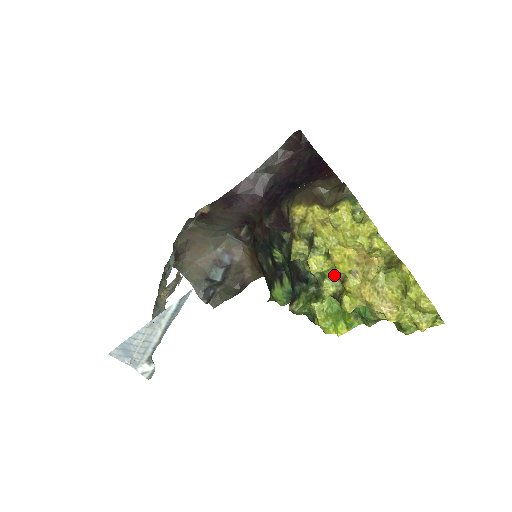
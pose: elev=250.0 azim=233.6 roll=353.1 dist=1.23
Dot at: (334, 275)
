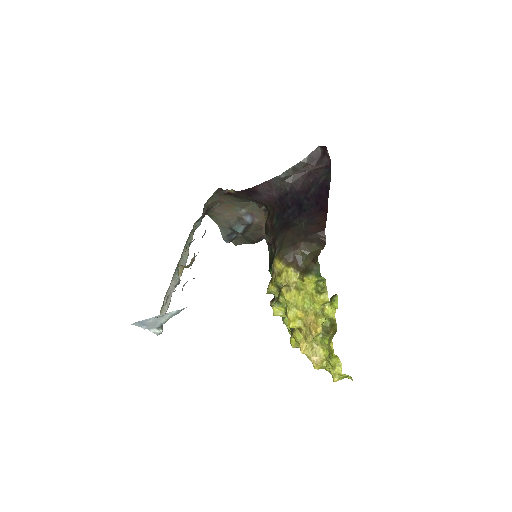
Dot at: occluded
